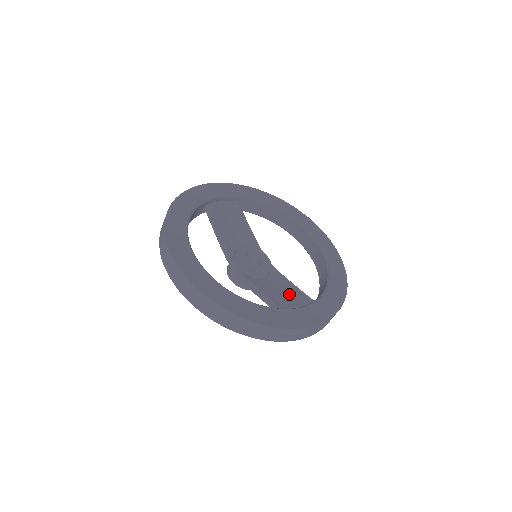
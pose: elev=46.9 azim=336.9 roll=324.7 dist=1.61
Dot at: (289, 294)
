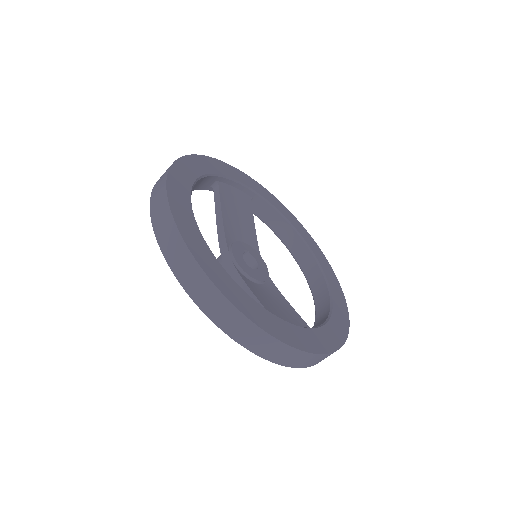
Dot at: (284, 310)
